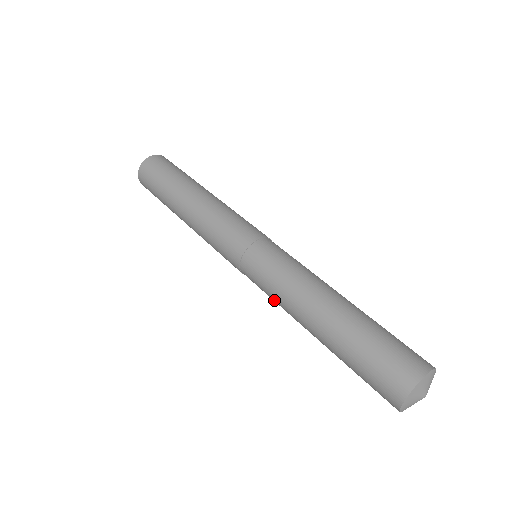
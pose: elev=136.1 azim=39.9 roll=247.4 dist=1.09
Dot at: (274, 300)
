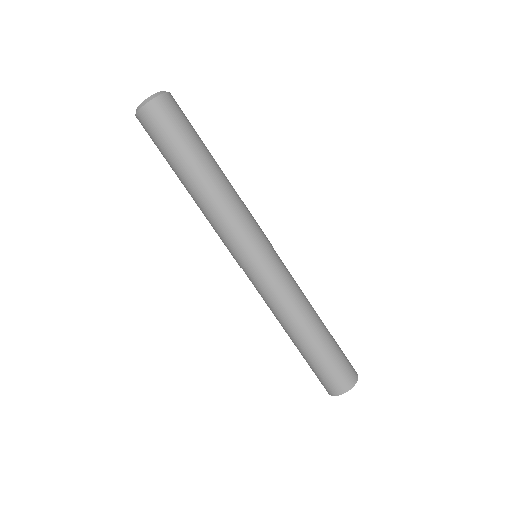
Dot at: (265, 302)
